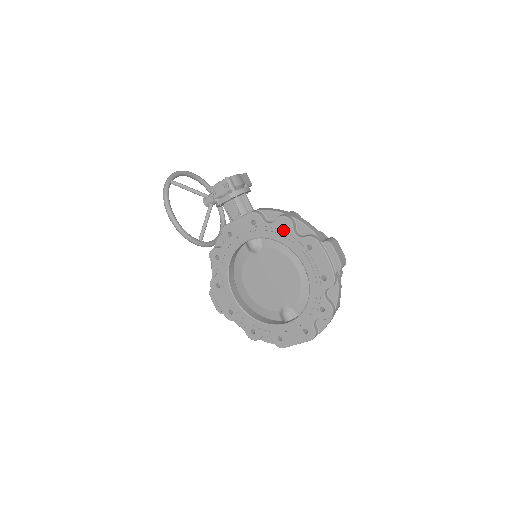
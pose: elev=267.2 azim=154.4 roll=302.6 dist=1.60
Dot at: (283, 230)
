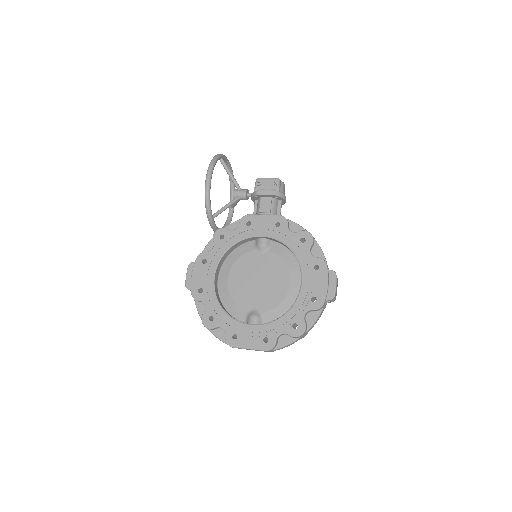
Dot at: (301, 243)
